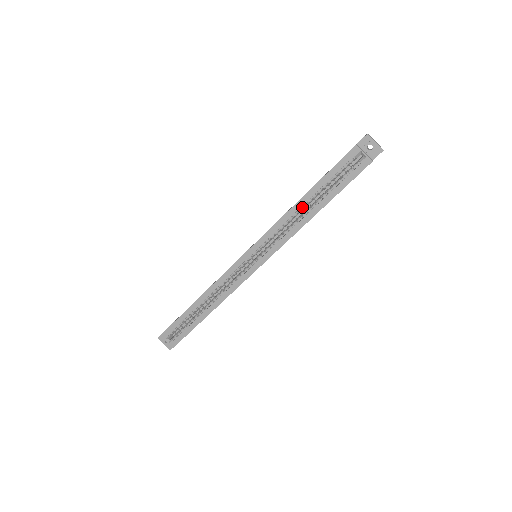
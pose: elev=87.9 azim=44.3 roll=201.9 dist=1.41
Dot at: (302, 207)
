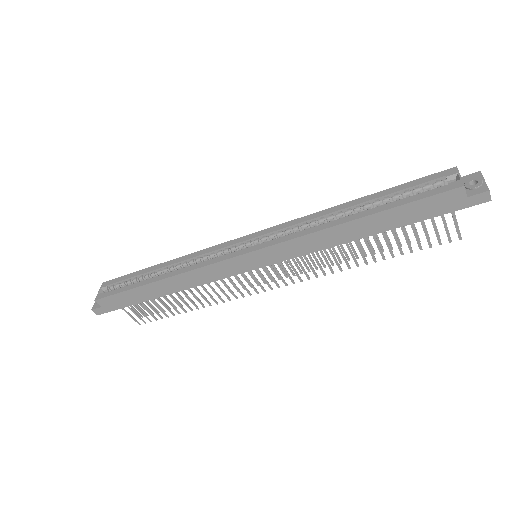
Dot at: occluded
